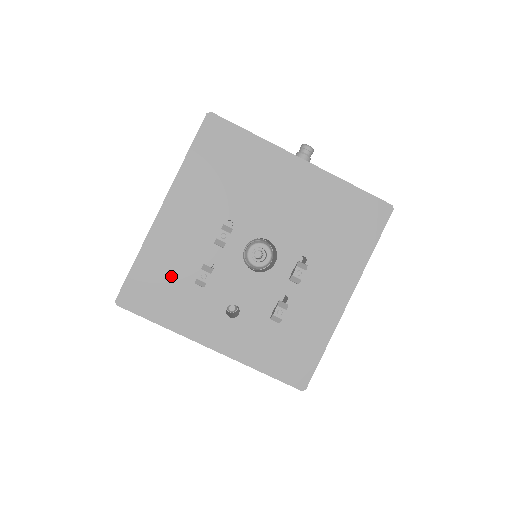
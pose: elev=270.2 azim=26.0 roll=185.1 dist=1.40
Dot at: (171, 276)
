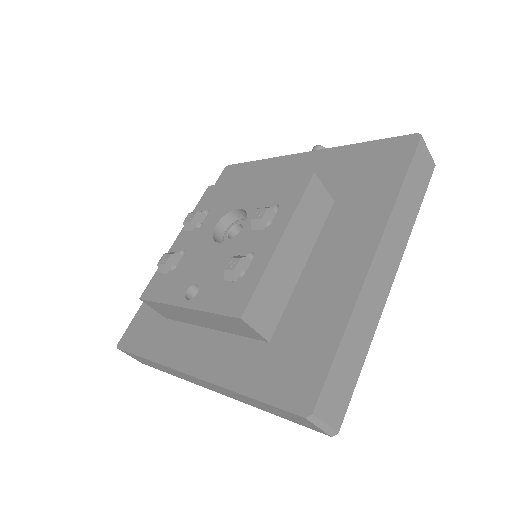
Dot at: occluded
